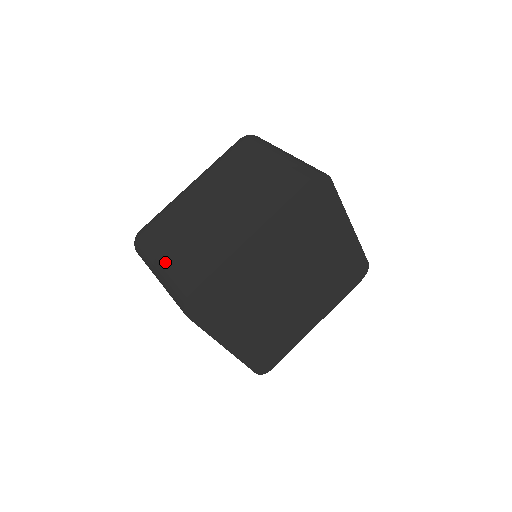
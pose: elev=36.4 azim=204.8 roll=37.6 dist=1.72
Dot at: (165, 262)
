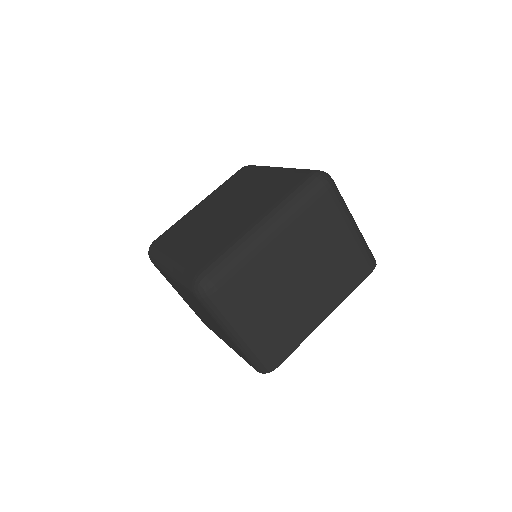
Dot at: (252, 333)
